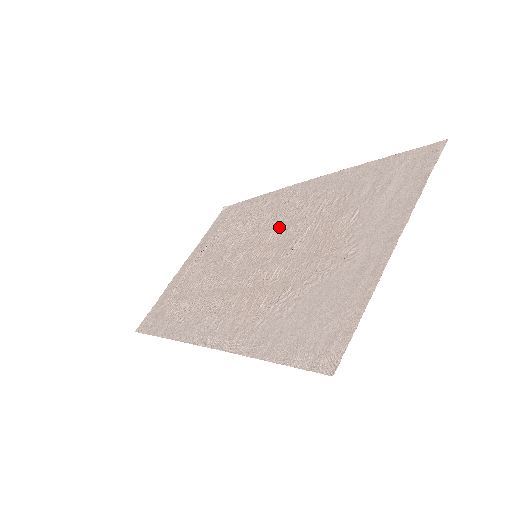
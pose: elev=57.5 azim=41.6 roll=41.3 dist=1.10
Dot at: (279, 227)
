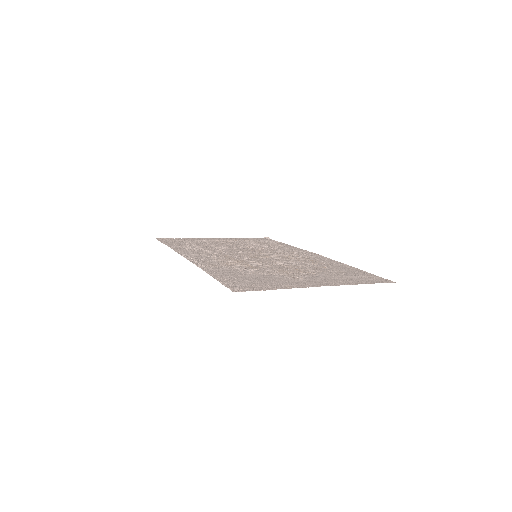
Dot at: (282, 256)
